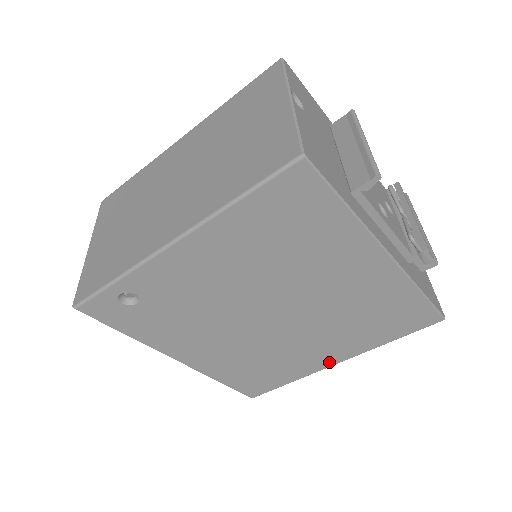
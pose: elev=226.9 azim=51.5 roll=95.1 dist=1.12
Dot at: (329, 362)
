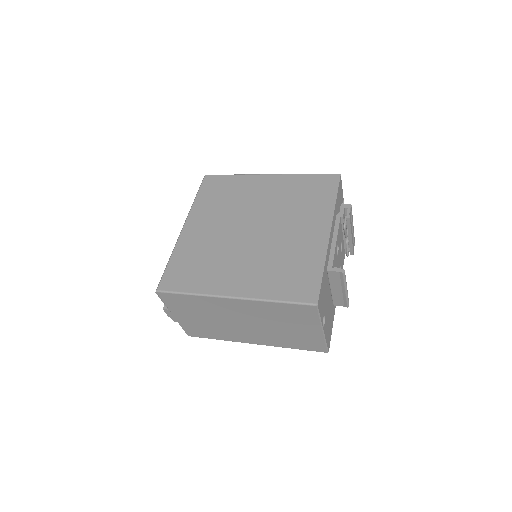
Dot at: occluded
